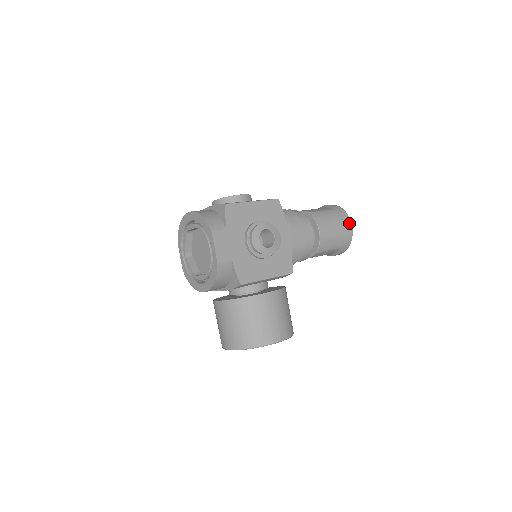
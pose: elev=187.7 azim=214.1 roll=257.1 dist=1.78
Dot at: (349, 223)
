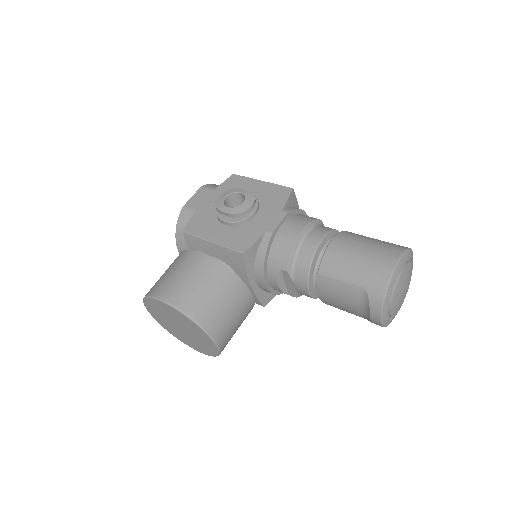
Dot at: (394, 257)
